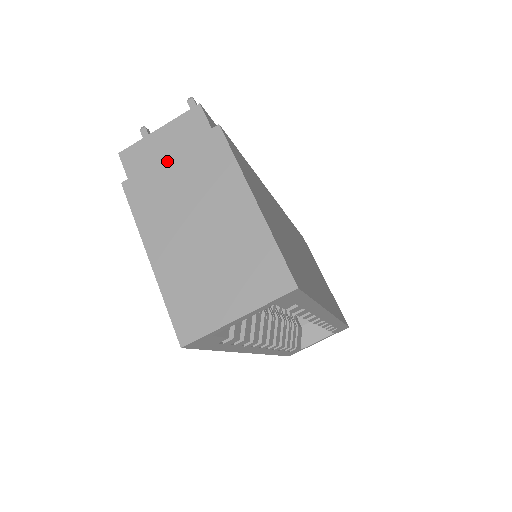
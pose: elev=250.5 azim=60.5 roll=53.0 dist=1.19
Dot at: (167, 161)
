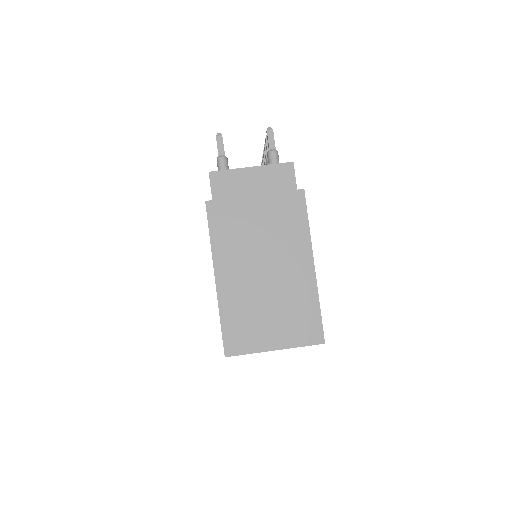
Dot at: (252, 200)
